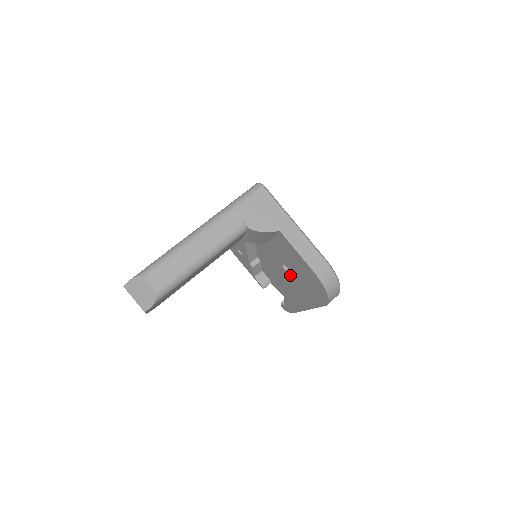
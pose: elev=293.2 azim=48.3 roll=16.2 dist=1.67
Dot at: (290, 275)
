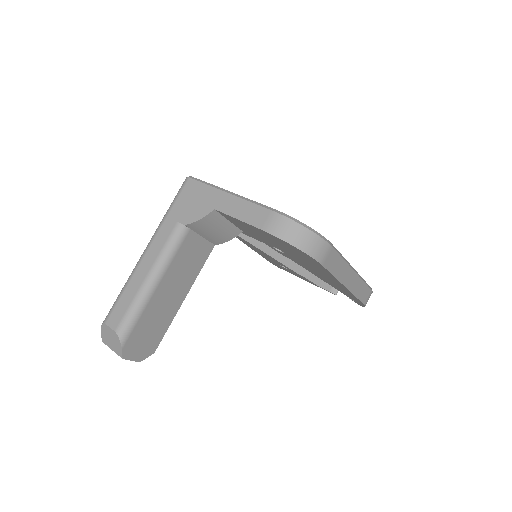
Dot at: (288, 255)
